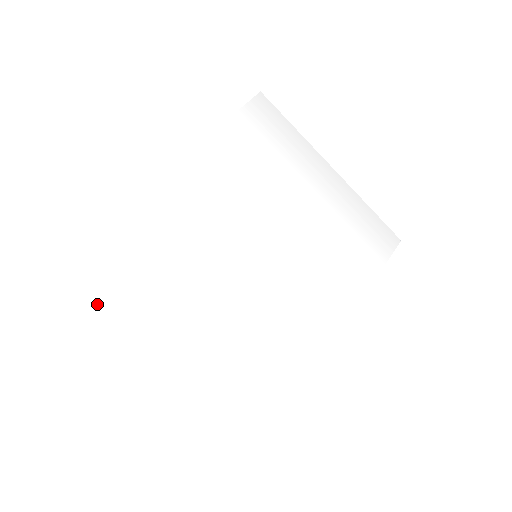
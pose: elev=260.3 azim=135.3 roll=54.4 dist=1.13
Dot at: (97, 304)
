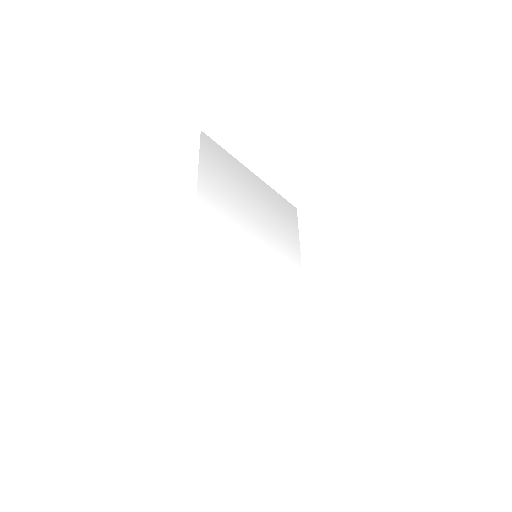
Dot at: (218, 333)
